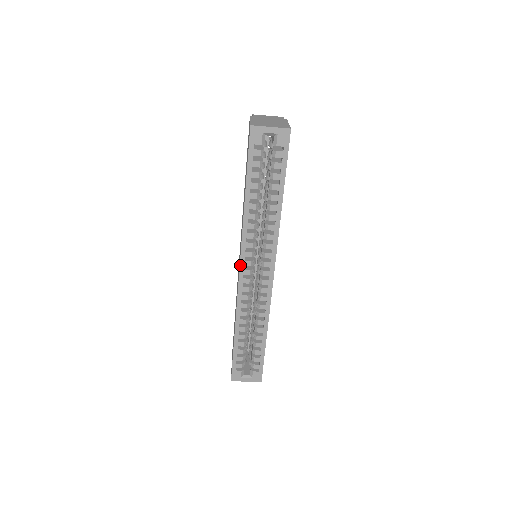
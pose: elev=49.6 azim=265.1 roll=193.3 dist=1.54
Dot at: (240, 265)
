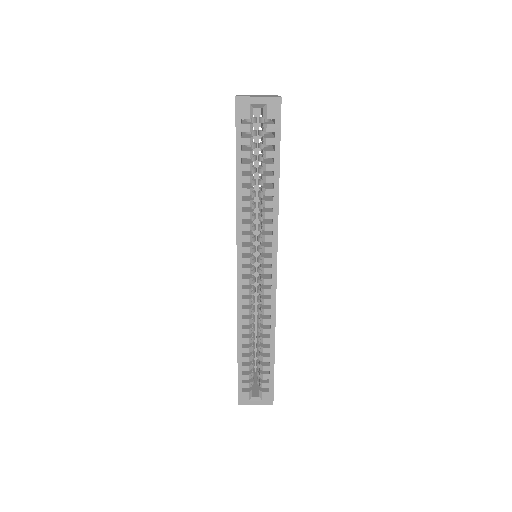
Dot at: (237, 263)
